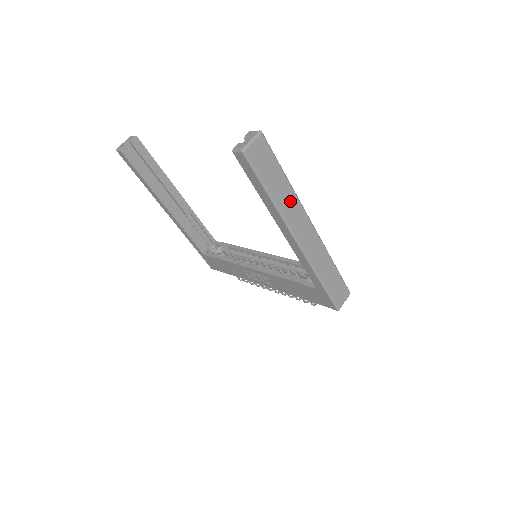
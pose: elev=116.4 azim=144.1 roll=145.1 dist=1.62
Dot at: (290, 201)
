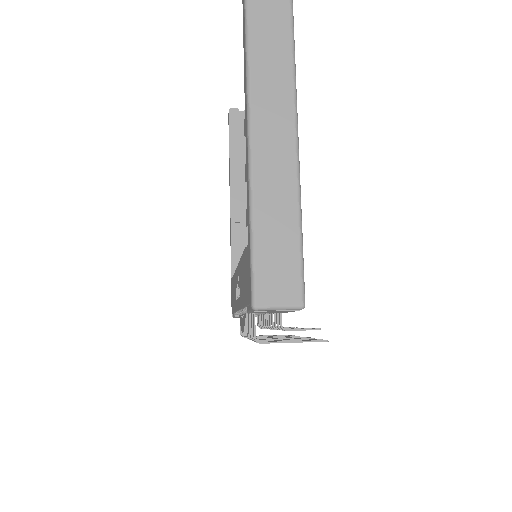
Dot at: (275, 35)
